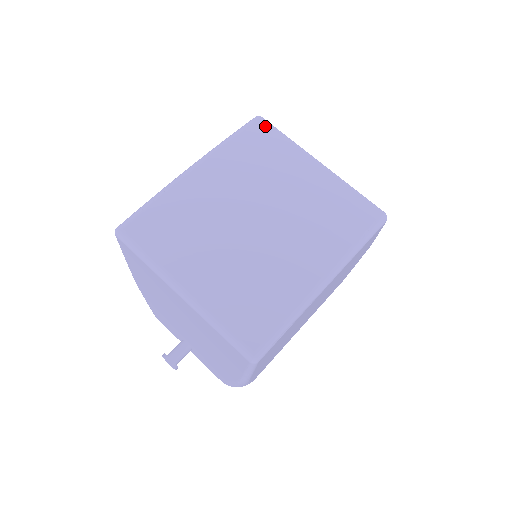
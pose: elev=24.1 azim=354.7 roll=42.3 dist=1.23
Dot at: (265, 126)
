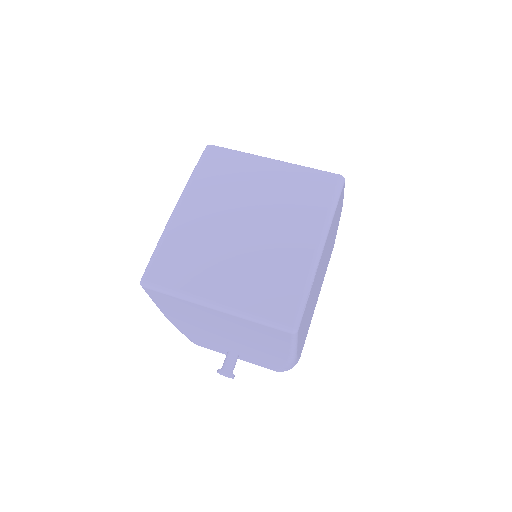
Dot at: (217, 151)
